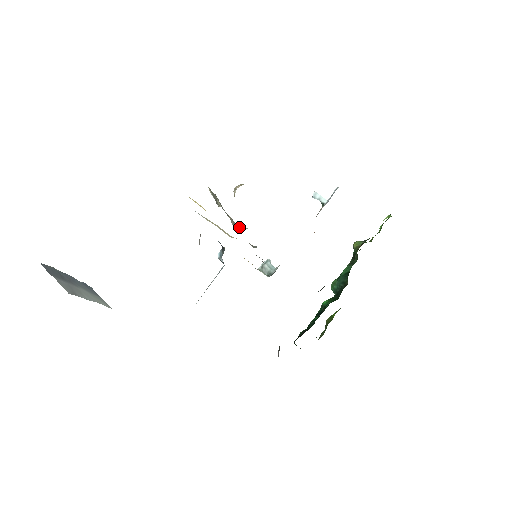
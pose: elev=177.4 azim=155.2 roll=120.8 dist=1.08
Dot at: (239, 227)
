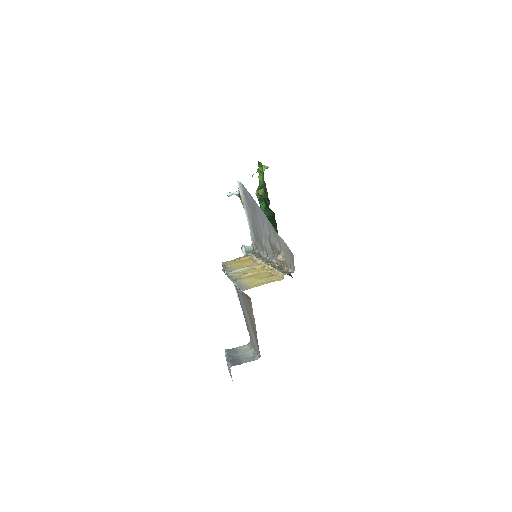
Dot at: (272, 263)
